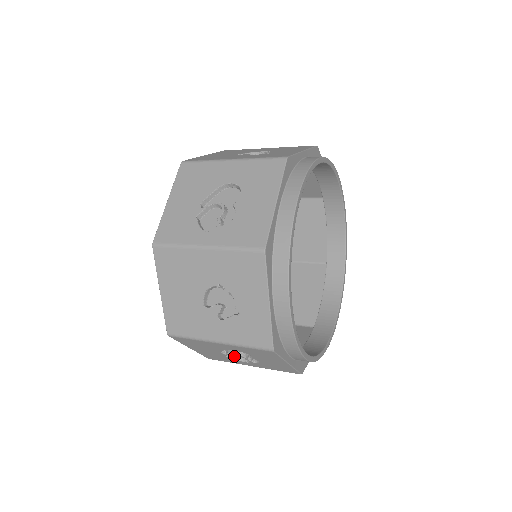
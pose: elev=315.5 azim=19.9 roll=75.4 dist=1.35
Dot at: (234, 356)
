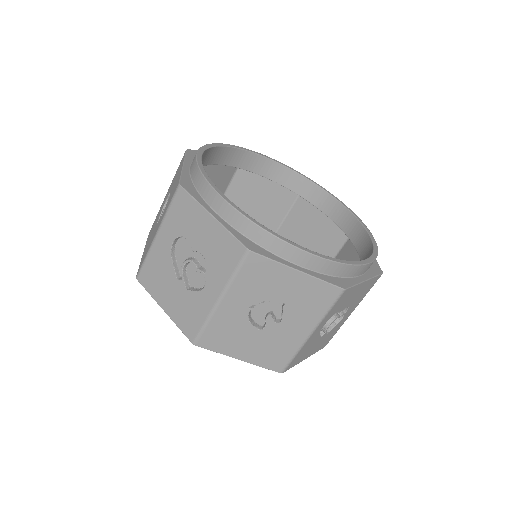
Dot at: (196, 289)
